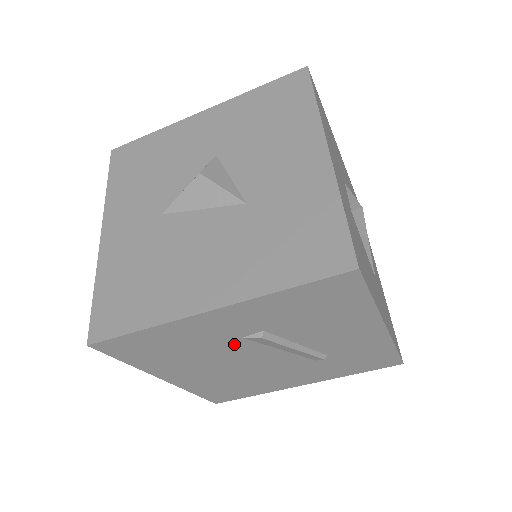
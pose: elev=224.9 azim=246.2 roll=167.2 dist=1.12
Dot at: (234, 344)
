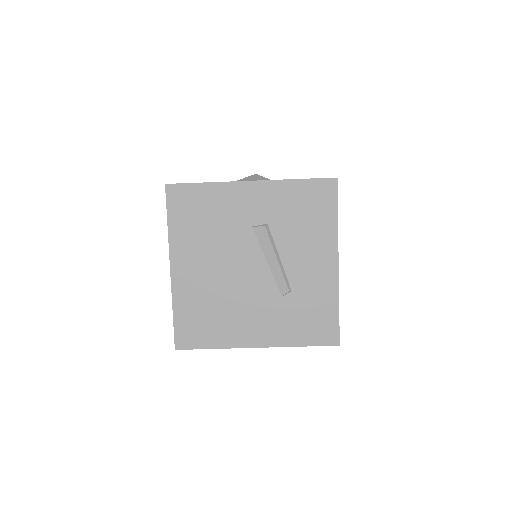
Dot at: (243, 234)
